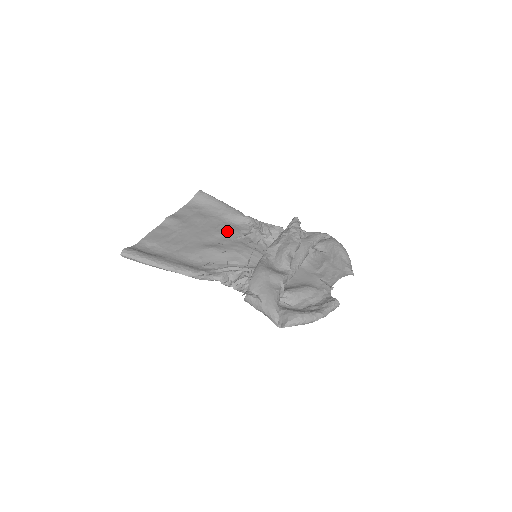
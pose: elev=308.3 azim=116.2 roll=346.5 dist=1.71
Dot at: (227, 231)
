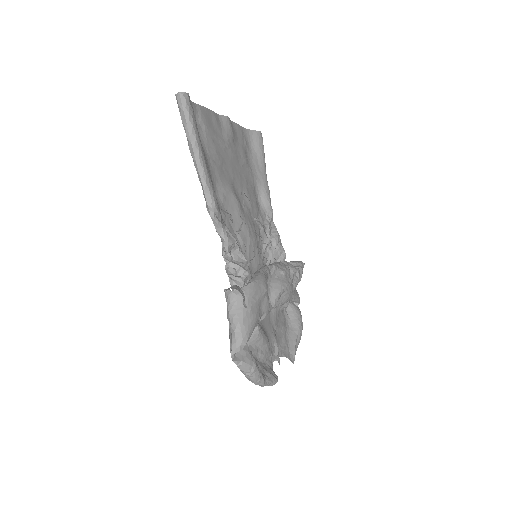
Dot at: (253, 200)
